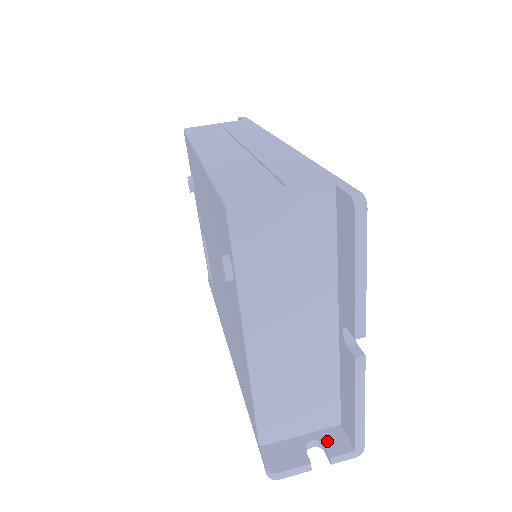
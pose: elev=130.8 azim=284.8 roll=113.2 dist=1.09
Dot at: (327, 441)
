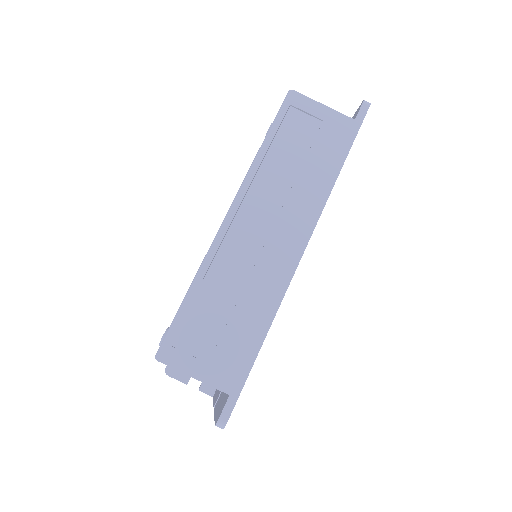
Dot at: occluded
